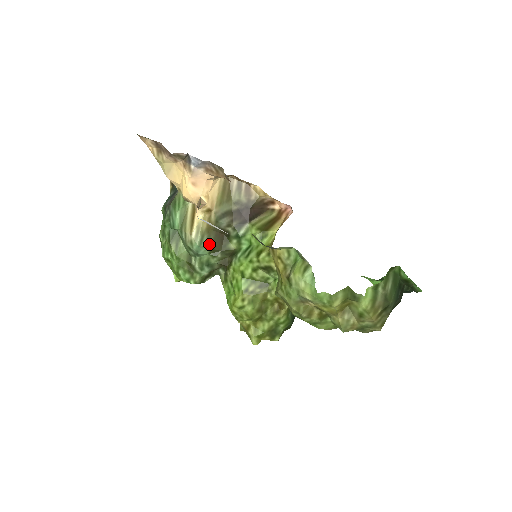
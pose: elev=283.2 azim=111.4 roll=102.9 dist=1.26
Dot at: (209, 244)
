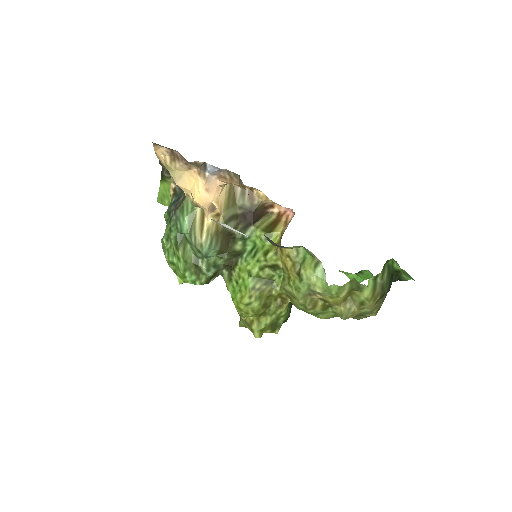
Dot at: (217, 246)
